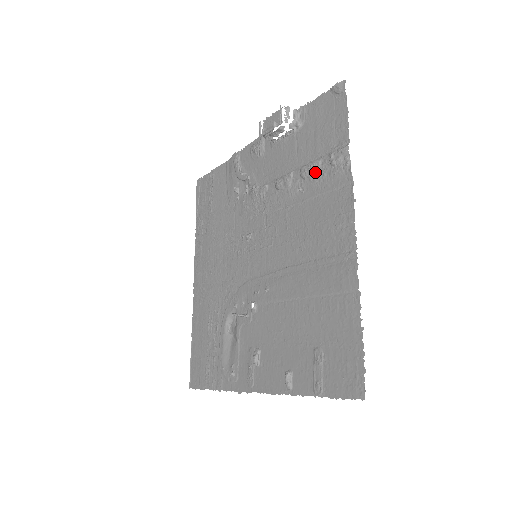
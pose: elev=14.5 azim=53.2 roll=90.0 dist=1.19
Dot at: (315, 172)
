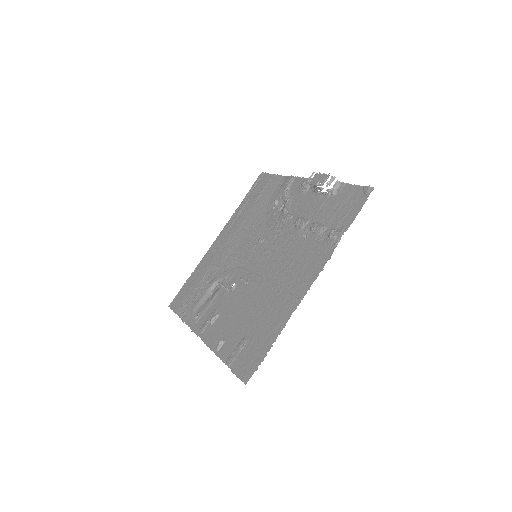
Dot at: (318, 233)
